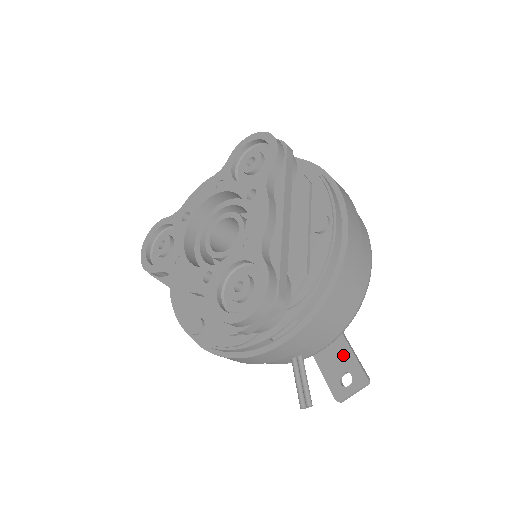
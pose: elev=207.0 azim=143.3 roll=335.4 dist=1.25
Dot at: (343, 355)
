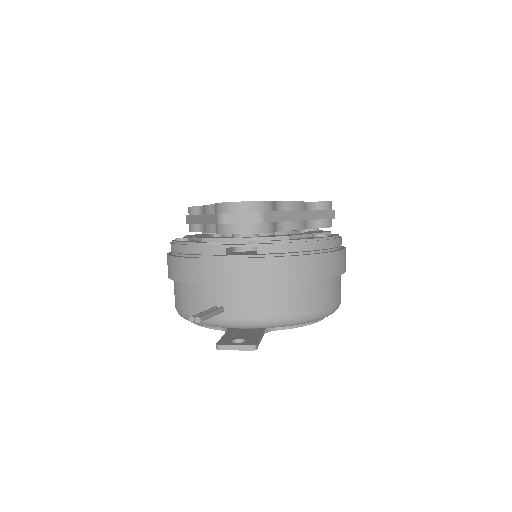
Dot at: (251, 334)
